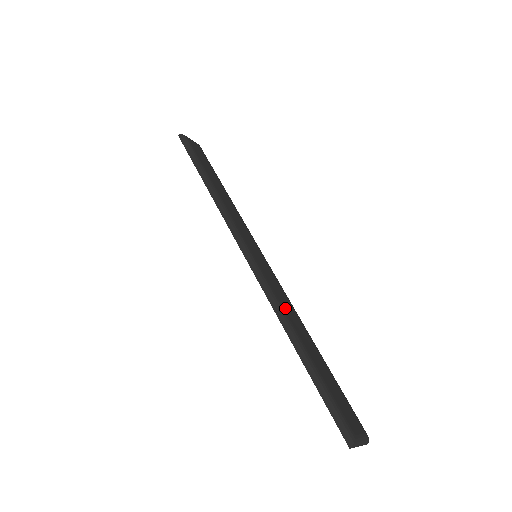
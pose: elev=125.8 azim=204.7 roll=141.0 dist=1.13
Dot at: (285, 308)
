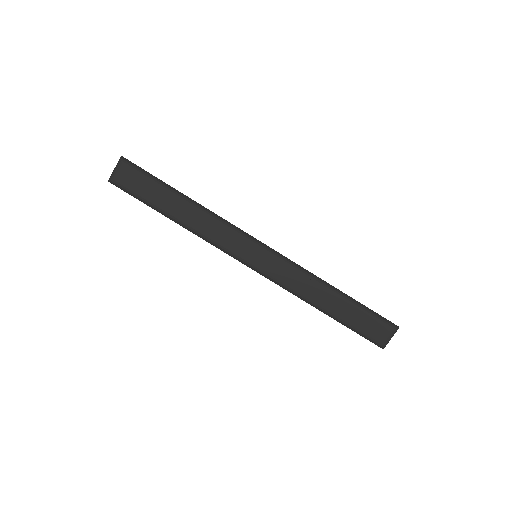
Dot at: (301, 291)
